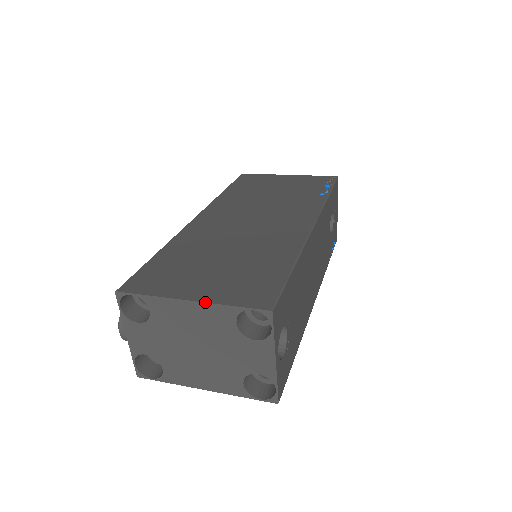
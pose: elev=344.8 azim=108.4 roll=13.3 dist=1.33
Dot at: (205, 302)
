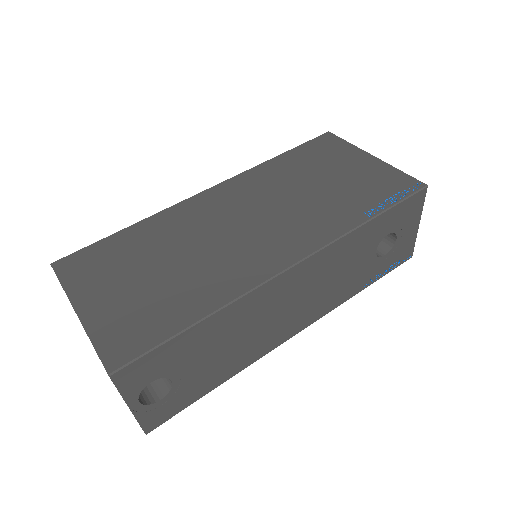
Dot at: occluded
